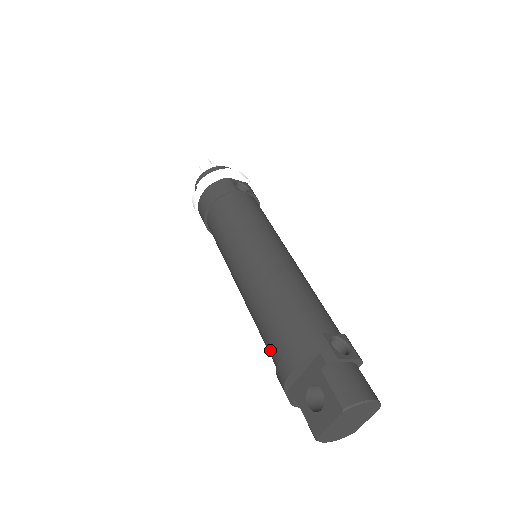
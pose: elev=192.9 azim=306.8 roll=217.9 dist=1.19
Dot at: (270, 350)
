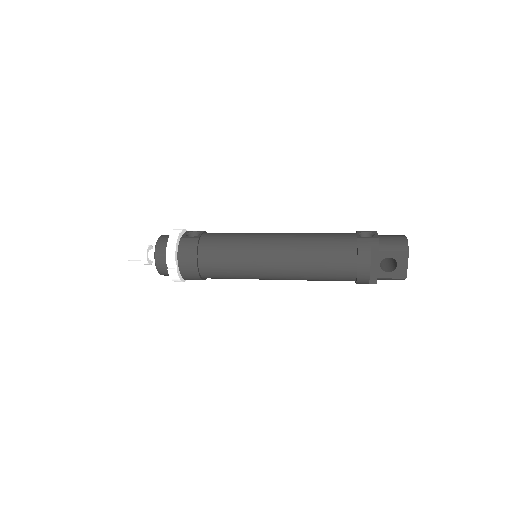
Dot at: (341, 276)
